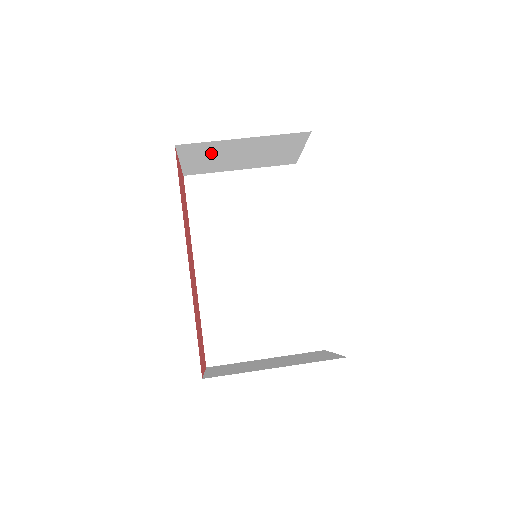
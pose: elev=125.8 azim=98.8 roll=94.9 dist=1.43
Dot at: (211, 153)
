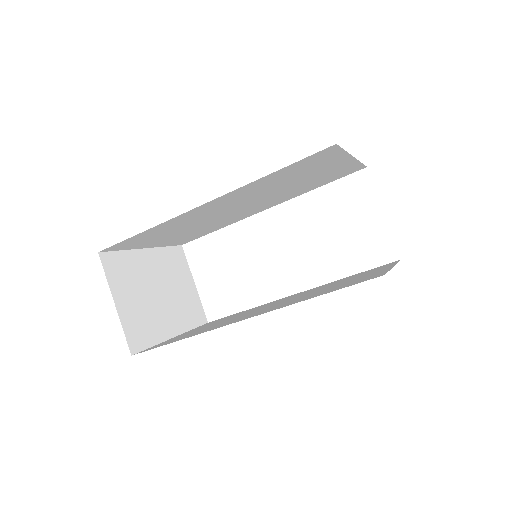
Dot at: (134, 282)
